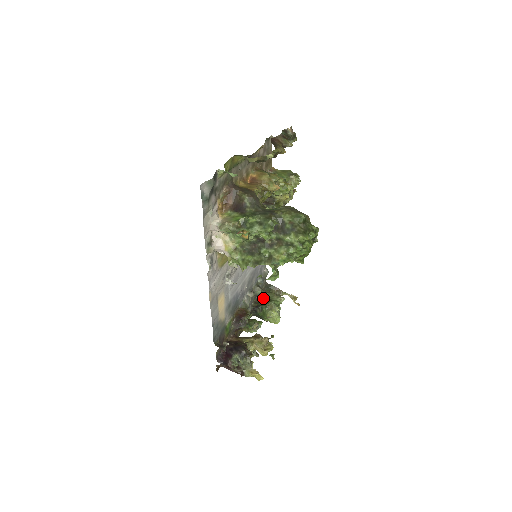
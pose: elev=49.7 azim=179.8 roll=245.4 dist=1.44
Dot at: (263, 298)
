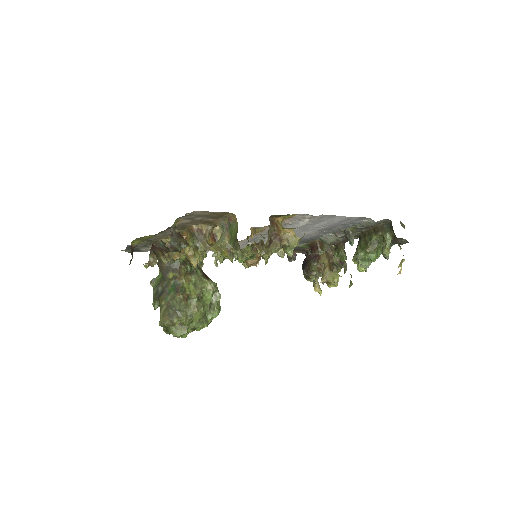
Dot at: (370, 236)
